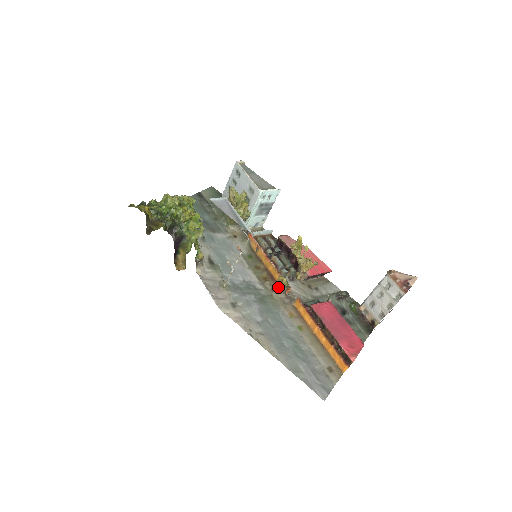
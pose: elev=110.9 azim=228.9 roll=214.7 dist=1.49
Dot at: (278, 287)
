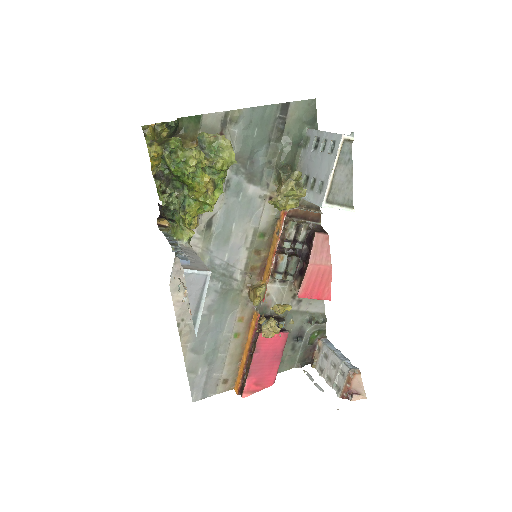
Dot at: (251, 294)
